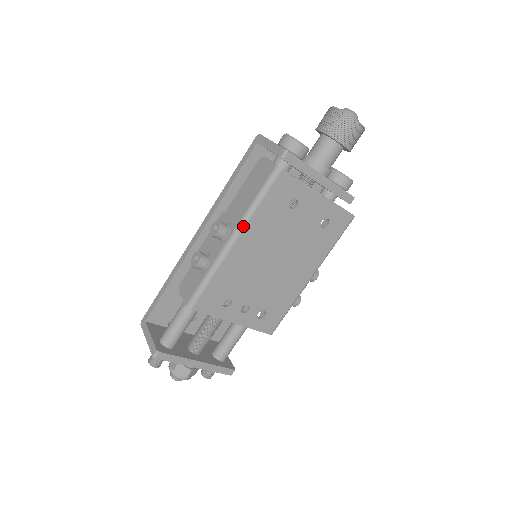
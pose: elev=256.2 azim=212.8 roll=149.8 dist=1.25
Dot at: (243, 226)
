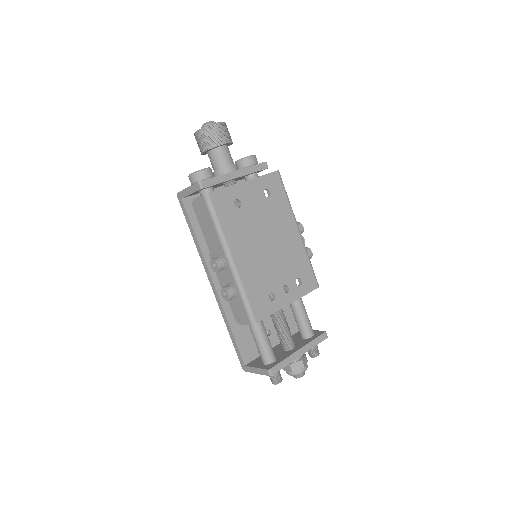
Dot at: (226, 246)
